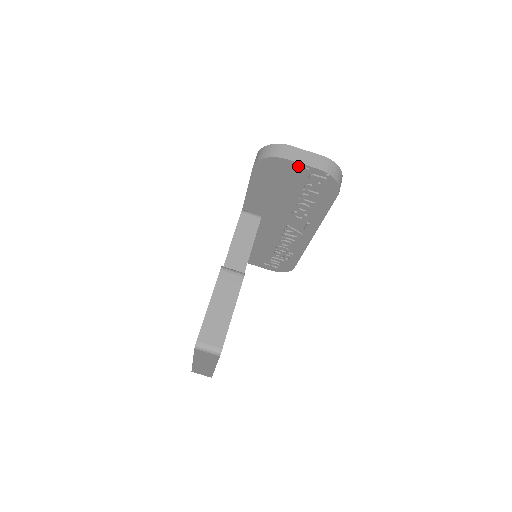
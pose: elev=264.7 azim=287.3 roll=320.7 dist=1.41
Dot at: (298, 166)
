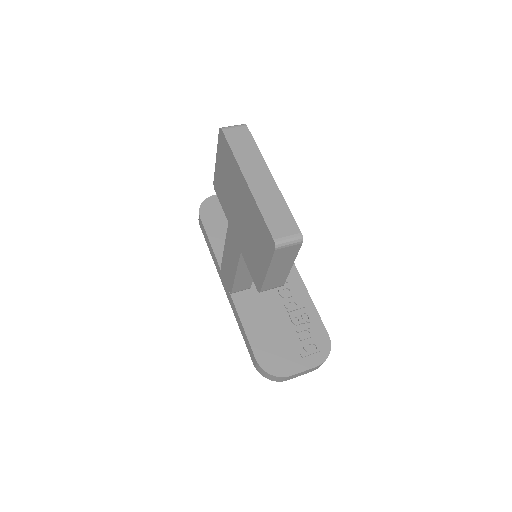
Dot at: occluded
